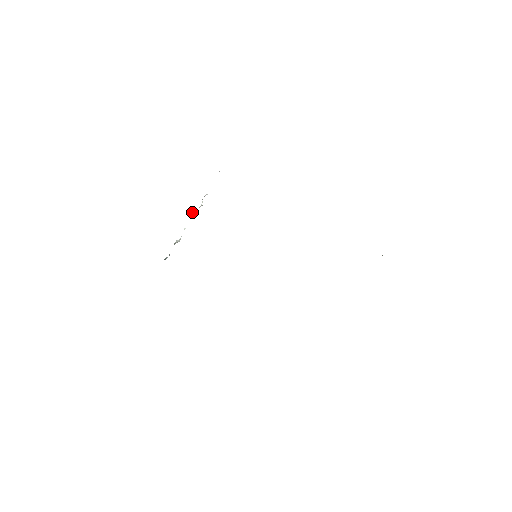
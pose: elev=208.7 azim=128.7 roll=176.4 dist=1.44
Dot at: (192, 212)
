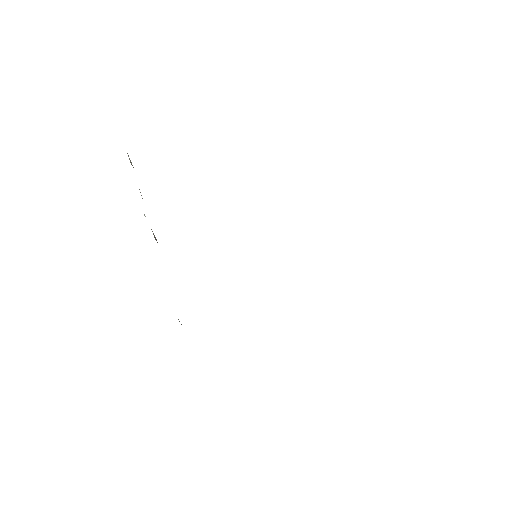
Dot at: occluded
